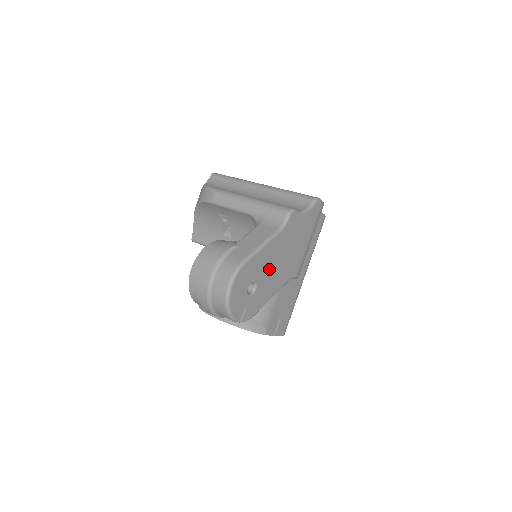
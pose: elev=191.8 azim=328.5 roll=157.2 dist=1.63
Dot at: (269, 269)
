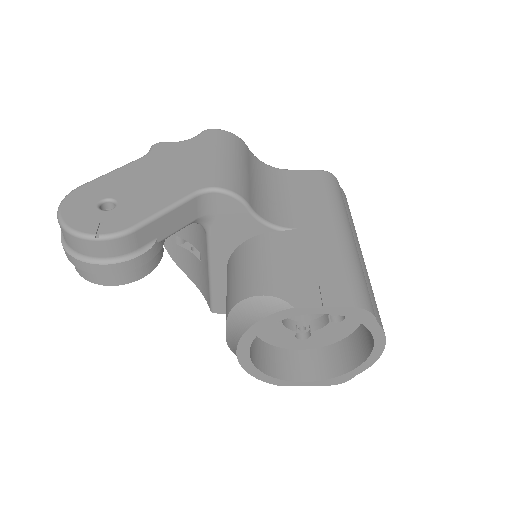
Dot at: (137, 186)
